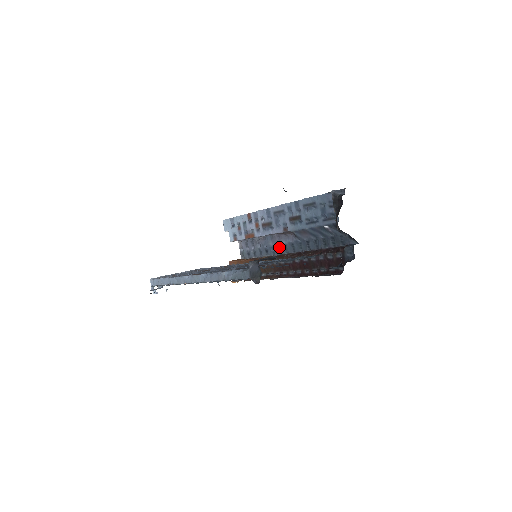
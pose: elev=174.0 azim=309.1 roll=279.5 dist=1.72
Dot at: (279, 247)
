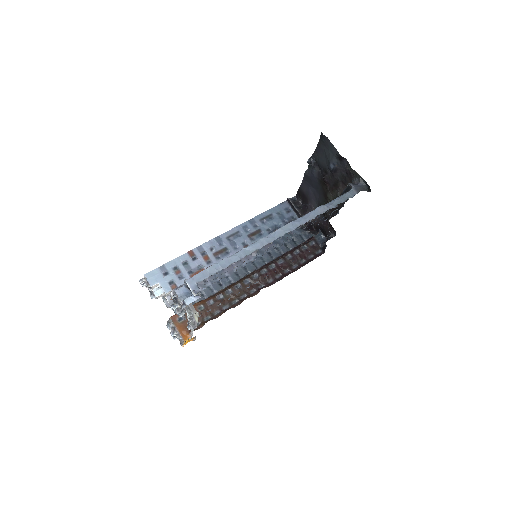
Dot at: (237, 272)
